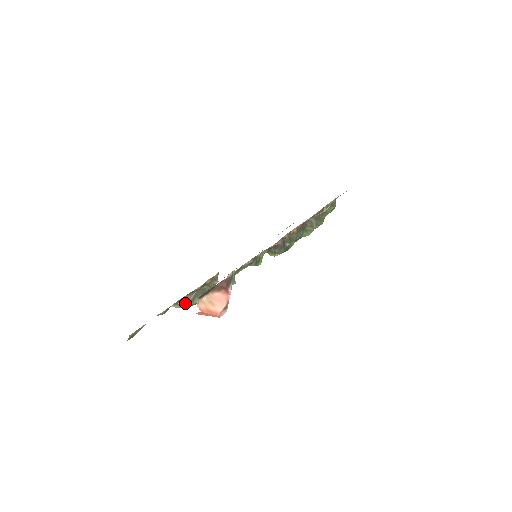
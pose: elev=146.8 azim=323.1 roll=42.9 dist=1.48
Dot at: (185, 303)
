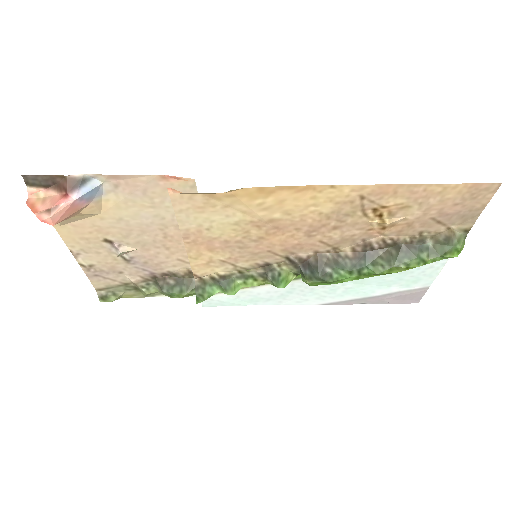
Dot at: (162, 286)
